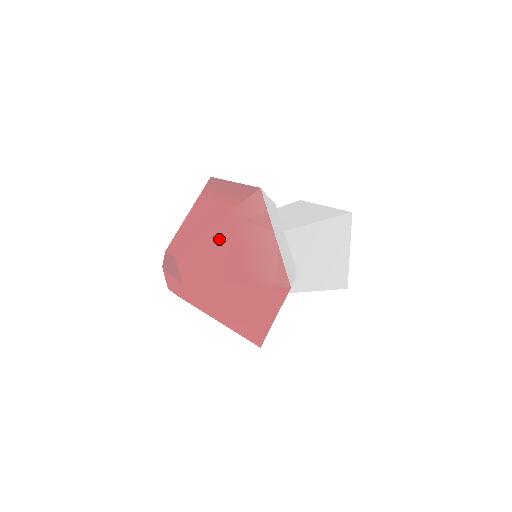
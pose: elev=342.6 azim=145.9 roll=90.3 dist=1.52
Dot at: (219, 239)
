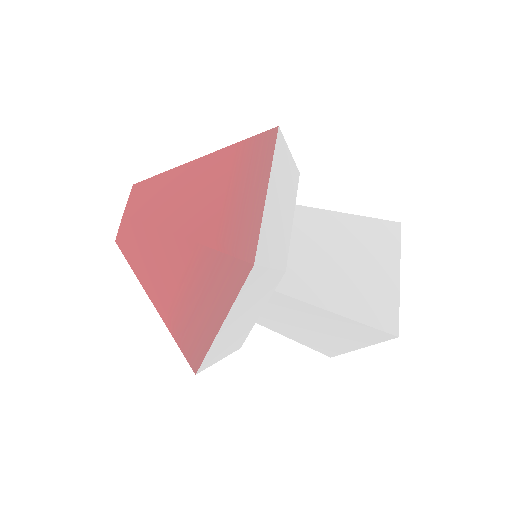
Dot at: (171, 254)
